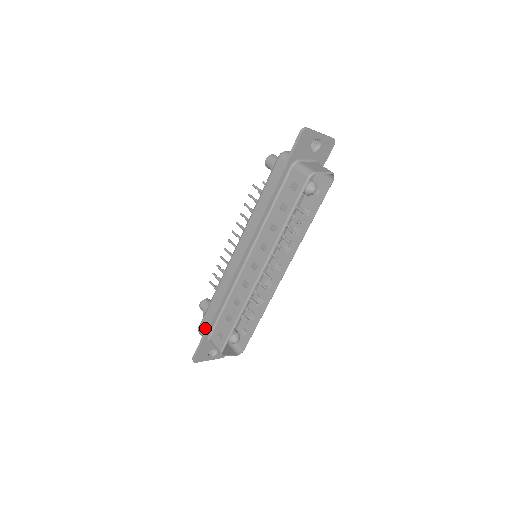
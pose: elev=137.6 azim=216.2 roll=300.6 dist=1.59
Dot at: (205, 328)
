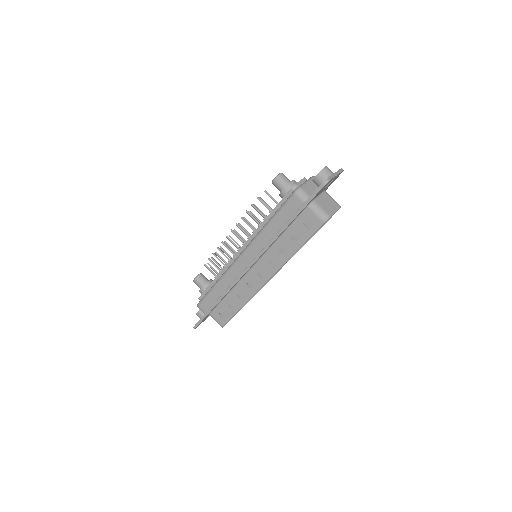
Dot at: (206, 307)
